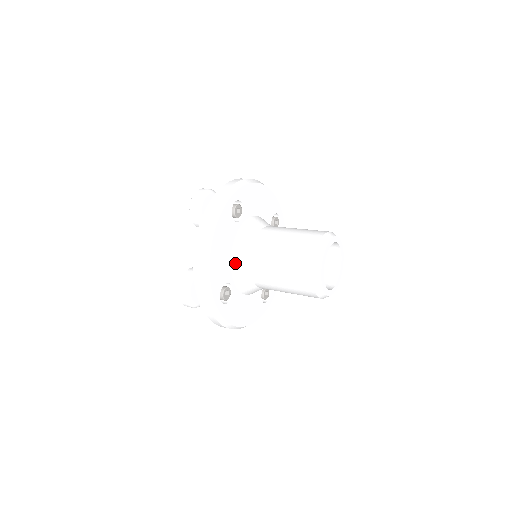
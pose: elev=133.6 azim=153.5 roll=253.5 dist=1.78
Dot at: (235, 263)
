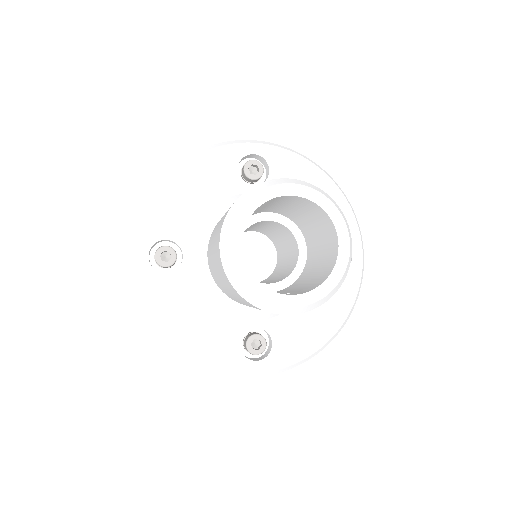
Dot at: (203, 224)
